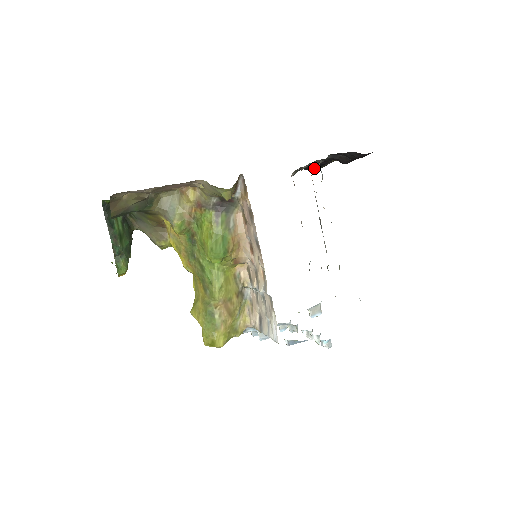
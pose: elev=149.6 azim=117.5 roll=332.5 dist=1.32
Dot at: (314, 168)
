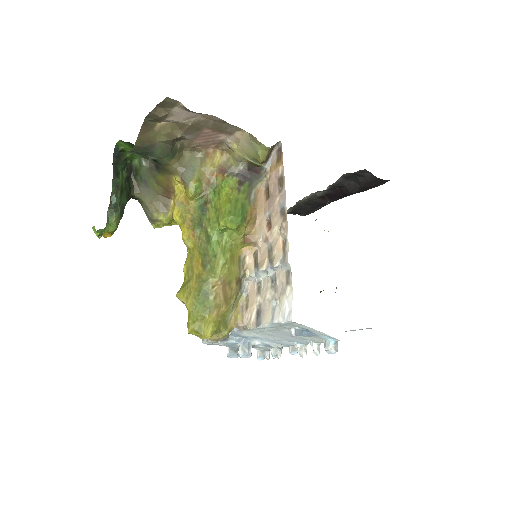
Dot at: (308, 209)
